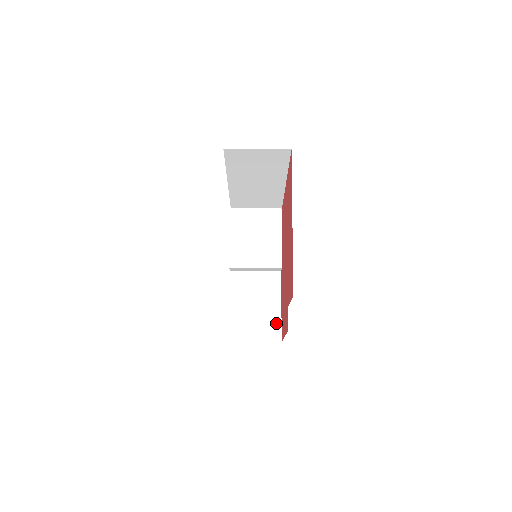
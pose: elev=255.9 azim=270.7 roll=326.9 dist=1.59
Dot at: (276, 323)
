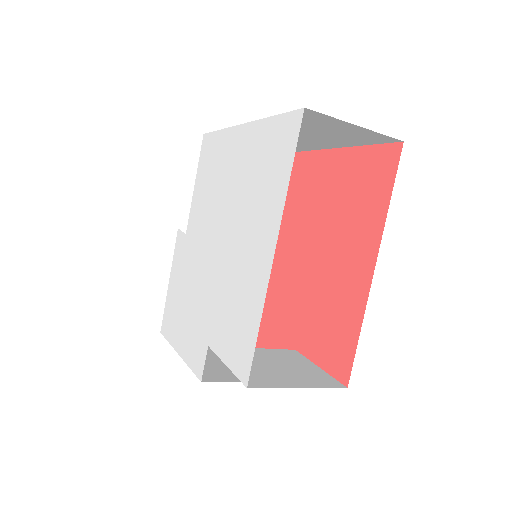
Dot at: occluded
